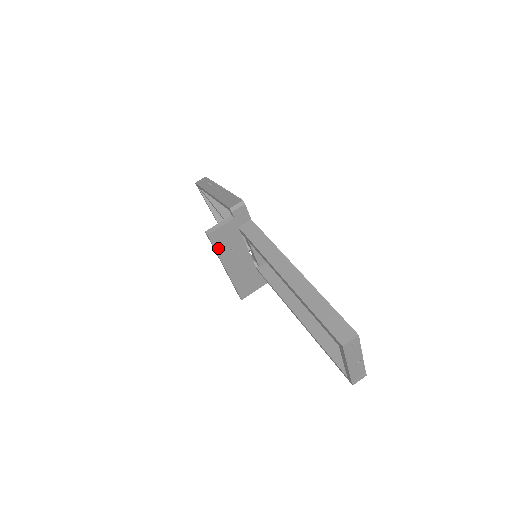
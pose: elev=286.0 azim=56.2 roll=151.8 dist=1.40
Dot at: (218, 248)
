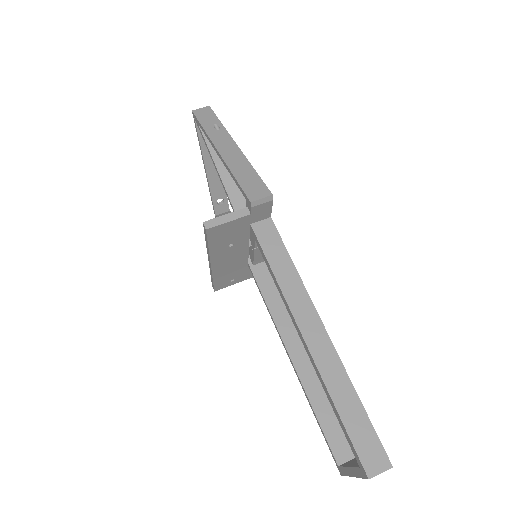
Dot at: (212, 243)
